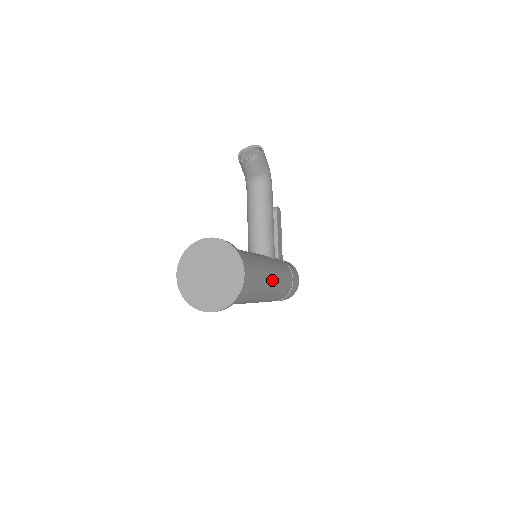
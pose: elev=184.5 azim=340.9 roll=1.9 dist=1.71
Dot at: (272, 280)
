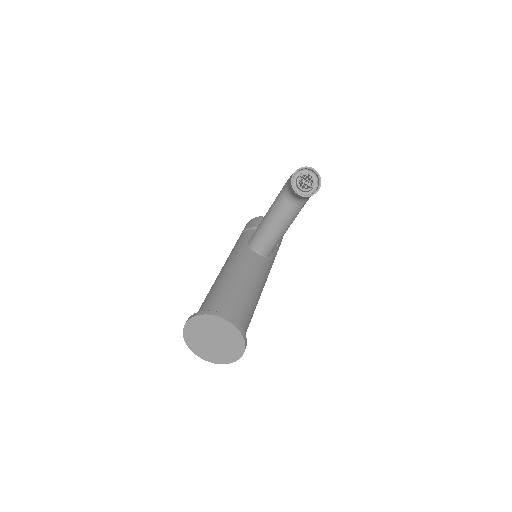
Dot at: occluded
